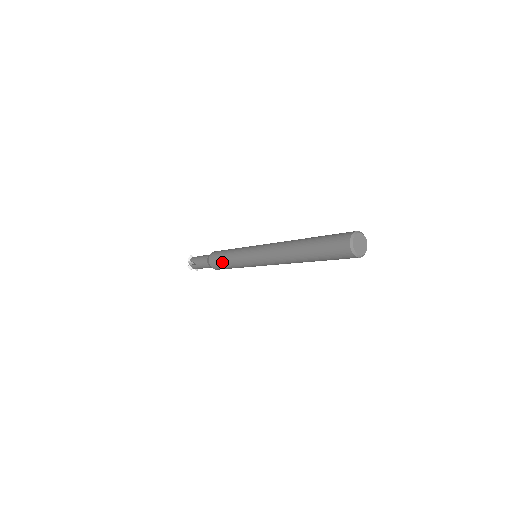
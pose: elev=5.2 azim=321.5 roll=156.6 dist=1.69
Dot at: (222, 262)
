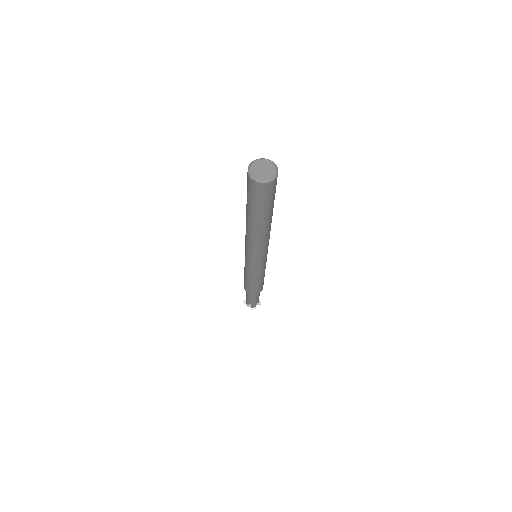
Dot at: (251, 285)
